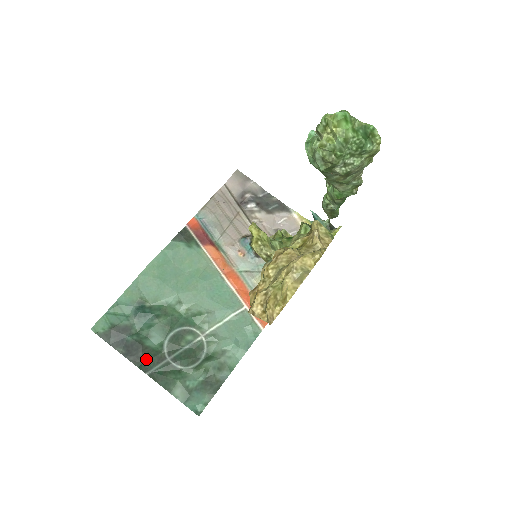
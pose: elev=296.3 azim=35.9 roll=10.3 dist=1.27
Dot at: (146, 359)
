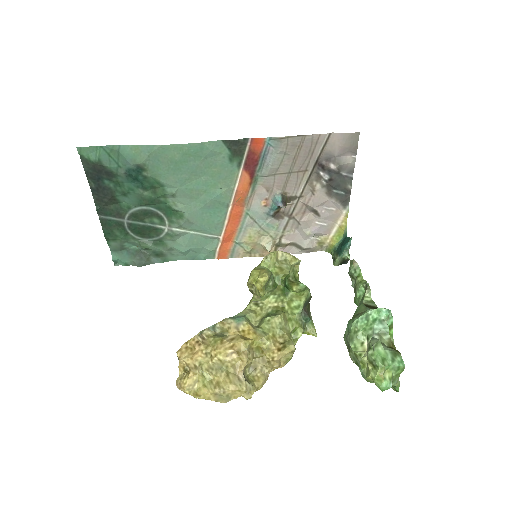
Dot at: (107, 206)
